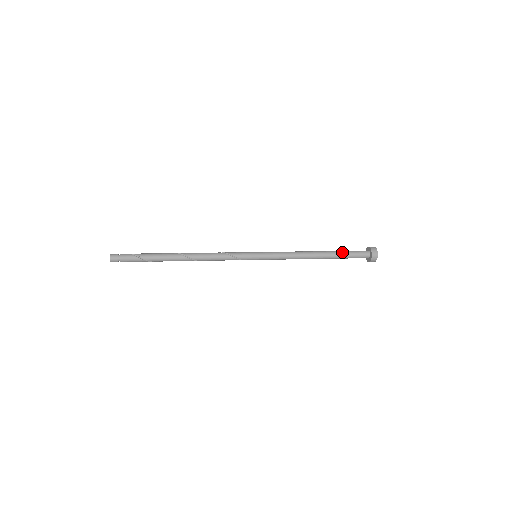
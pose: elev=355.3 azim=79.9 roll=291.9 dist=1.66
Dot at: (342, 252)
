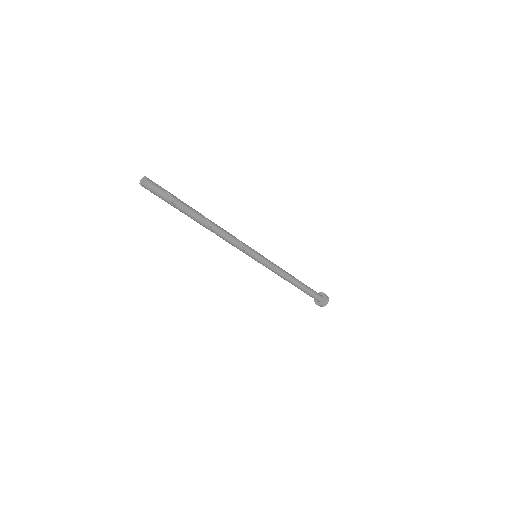
Dot at: (309, 288)
